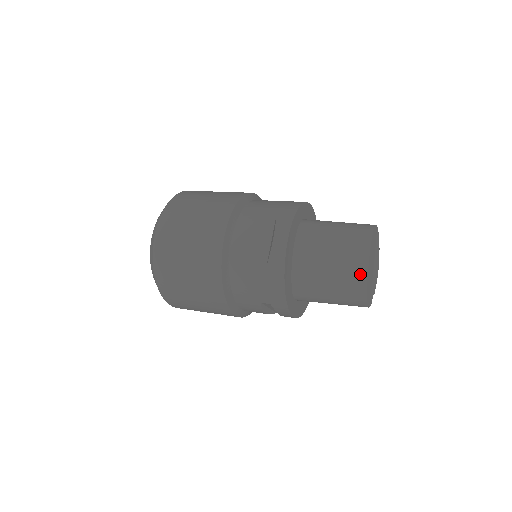
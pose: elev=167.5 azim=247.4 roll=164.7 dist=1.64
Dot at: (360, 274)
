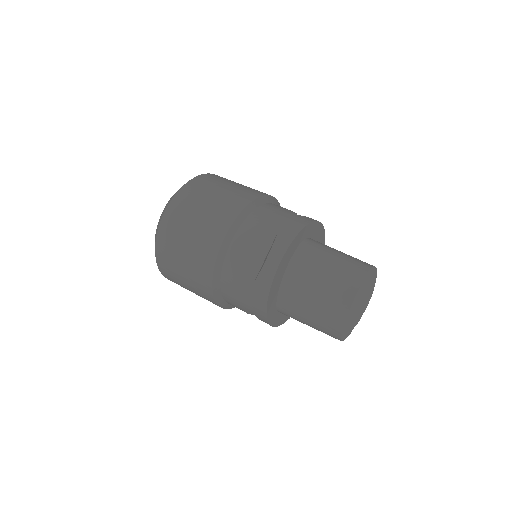
Dot at: (340, 313)
